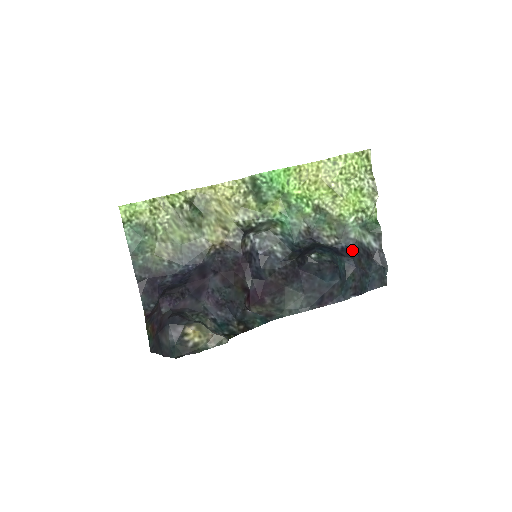
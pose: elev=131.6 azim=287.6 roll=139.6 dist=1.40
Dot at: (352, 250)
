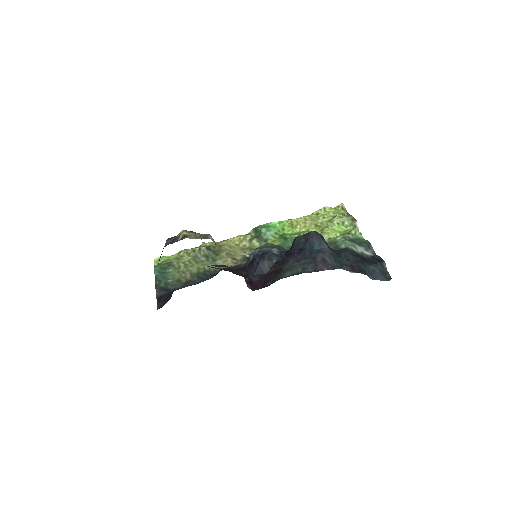
Dot at: occluded
